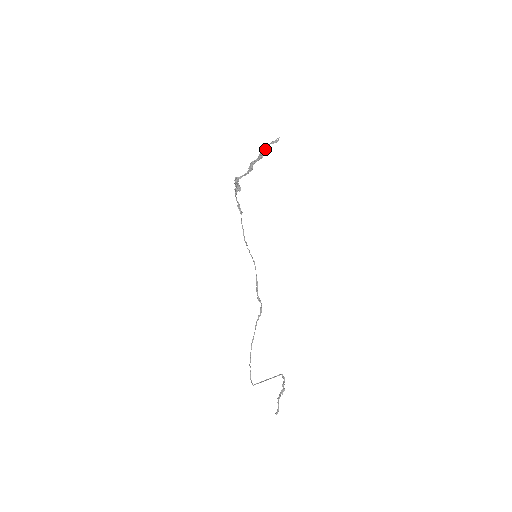
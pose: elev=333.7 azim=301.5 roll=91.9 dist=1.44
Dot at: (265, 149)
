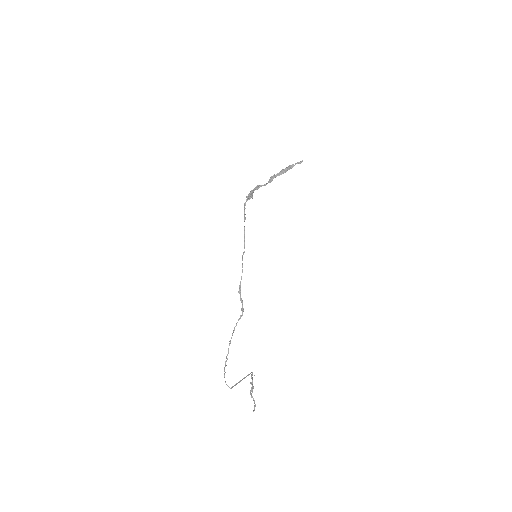
Dot at: (293, 166)
